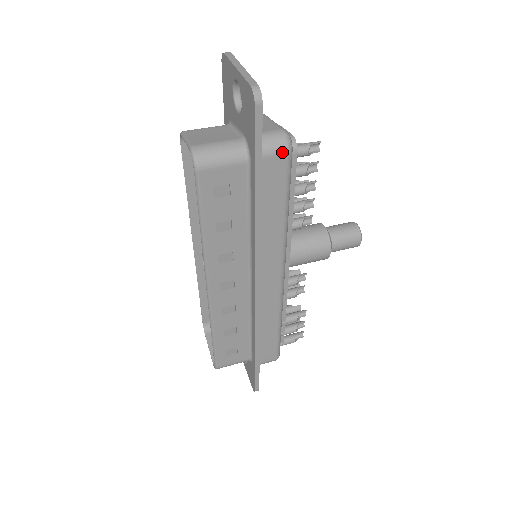
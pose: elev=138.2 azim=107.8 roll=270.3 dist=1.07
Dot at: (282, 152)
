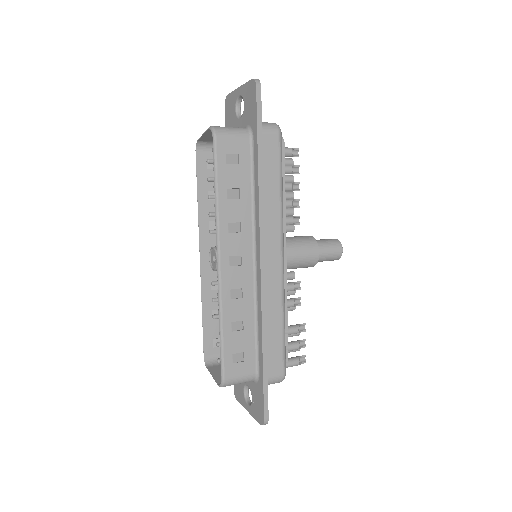
Dot at: (275, 131)
